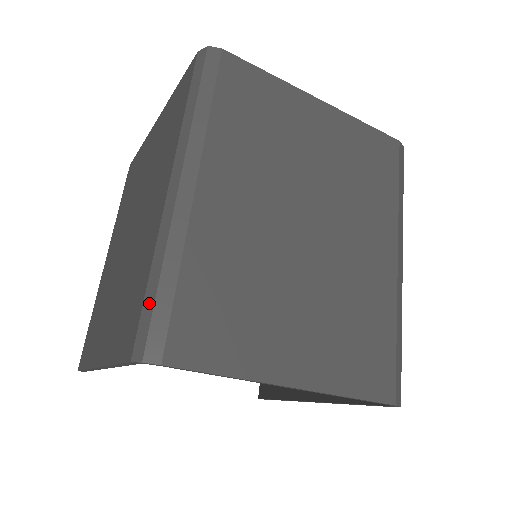
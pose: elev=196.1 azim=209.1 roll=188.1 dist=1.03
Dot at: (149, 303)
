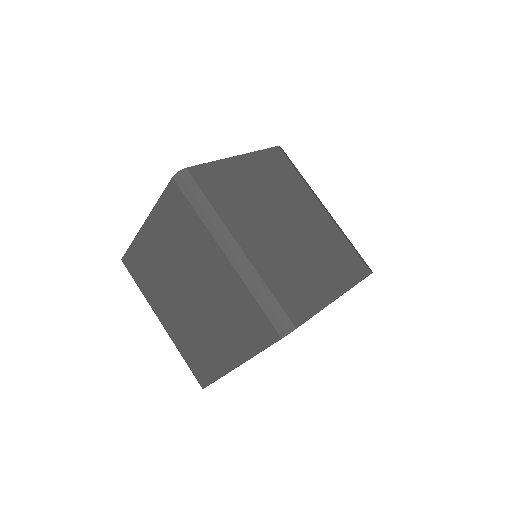
Dot at: (268, 310)
